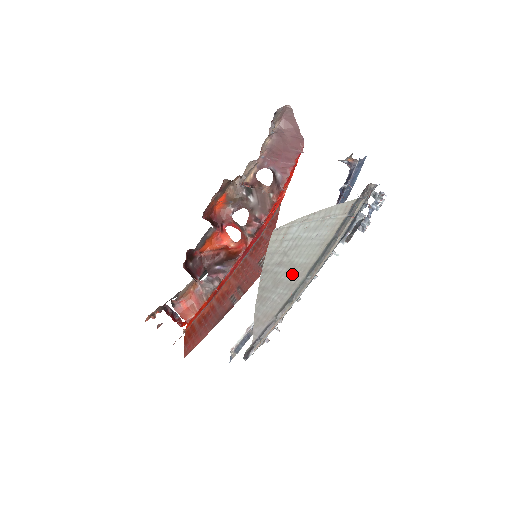
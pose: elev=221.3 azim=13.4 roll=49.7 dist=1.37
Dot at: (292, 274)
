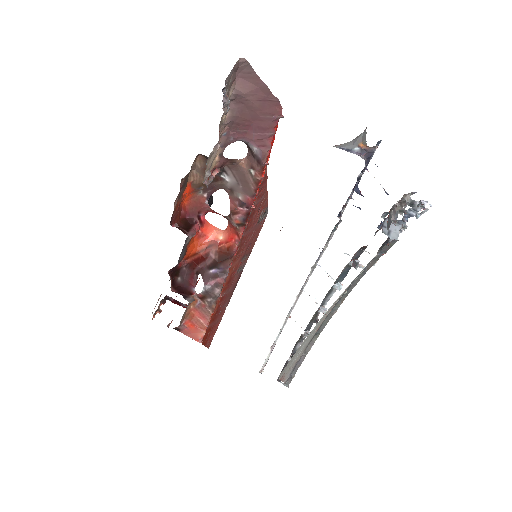
Dot at: (315, 328)
